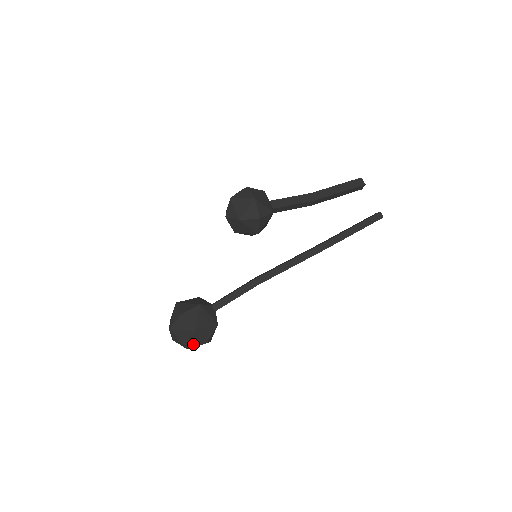
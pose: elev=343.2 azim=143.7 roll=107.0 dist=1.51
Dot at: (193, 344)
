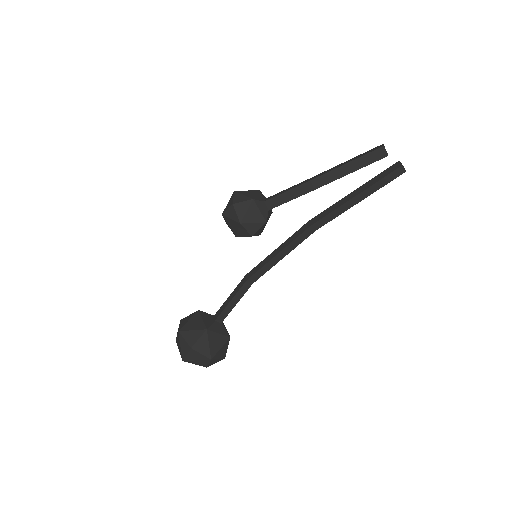
Dot at: (184, 352)
